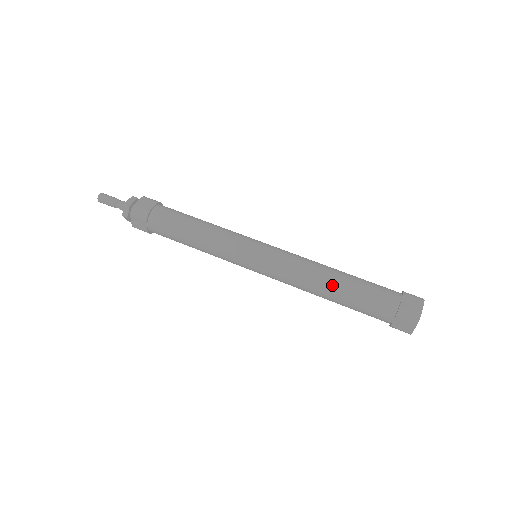
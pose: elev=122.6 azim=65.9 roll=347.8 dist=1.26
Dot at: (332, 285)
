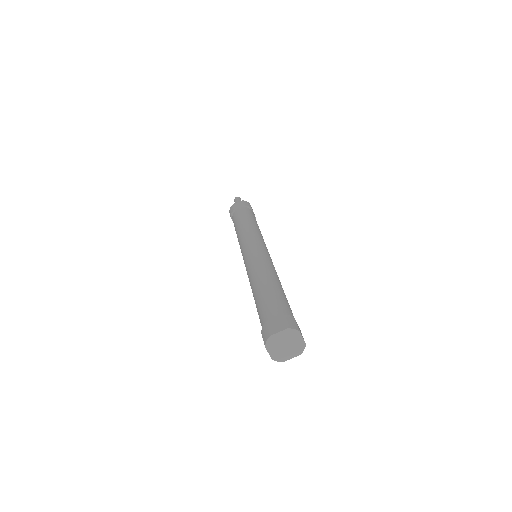
Dot at: (275, 281)
